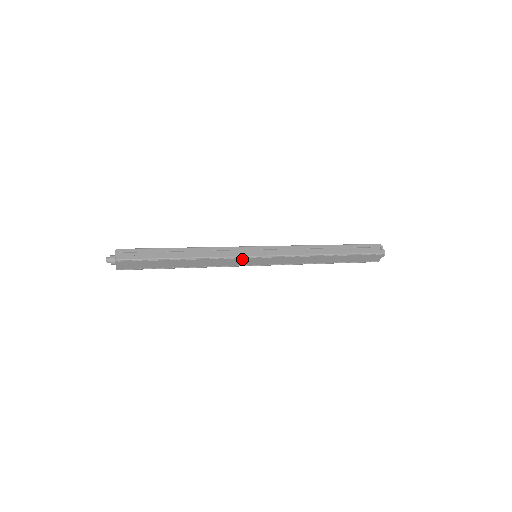
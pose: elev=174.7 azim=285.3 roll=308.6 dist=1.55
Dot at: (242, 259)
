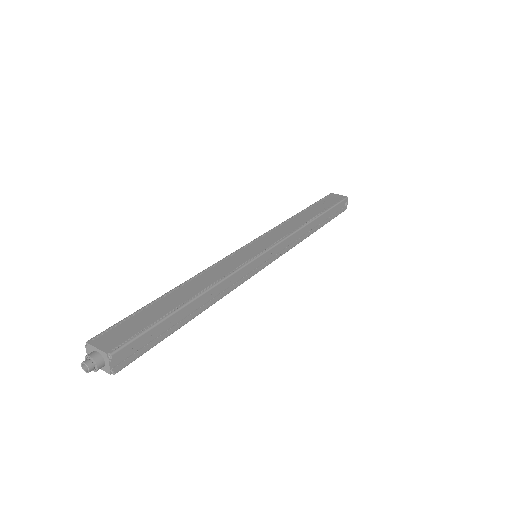
Dot at: occluded
